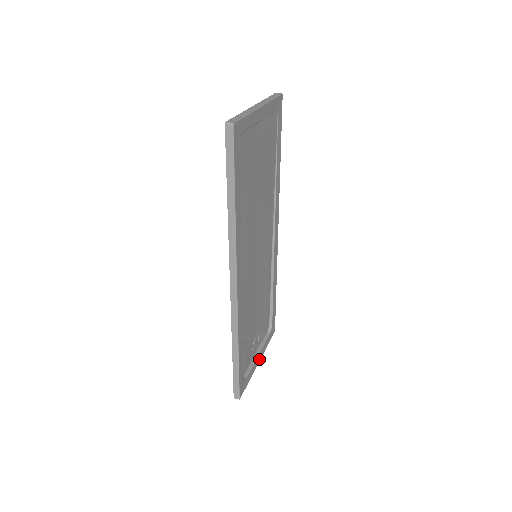
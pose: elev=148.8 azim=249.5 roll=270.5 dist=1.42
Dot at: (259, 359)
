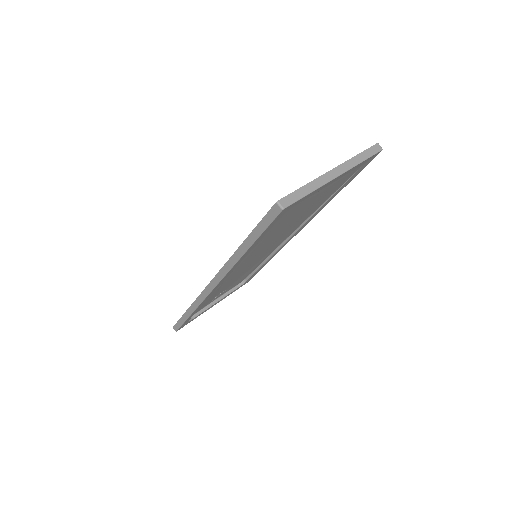
Dot at: (215, 304)
